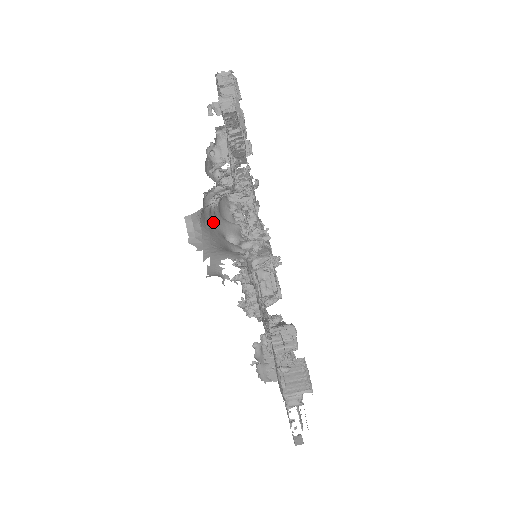
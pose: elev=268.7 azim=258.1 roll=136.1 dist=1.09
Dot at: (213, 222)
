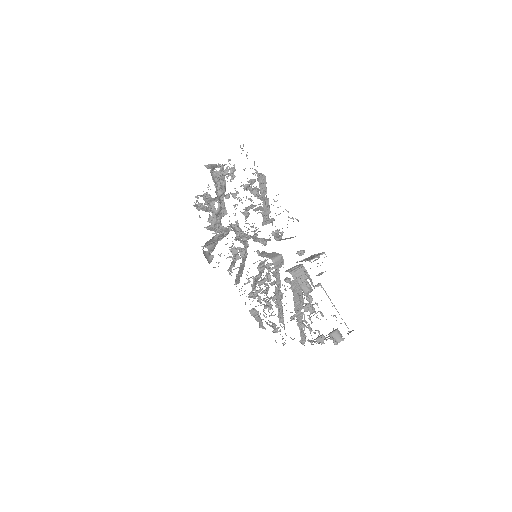
Dot at: occluded
